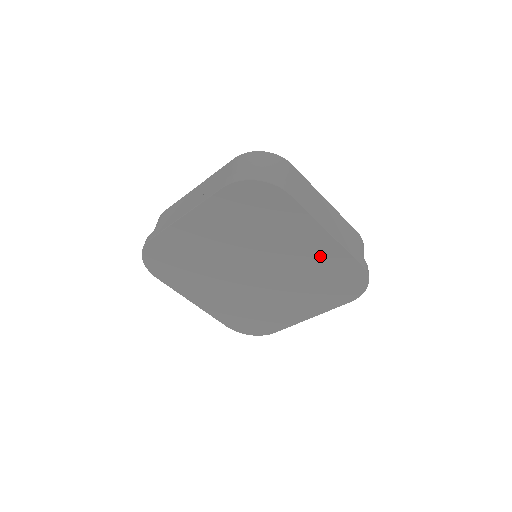
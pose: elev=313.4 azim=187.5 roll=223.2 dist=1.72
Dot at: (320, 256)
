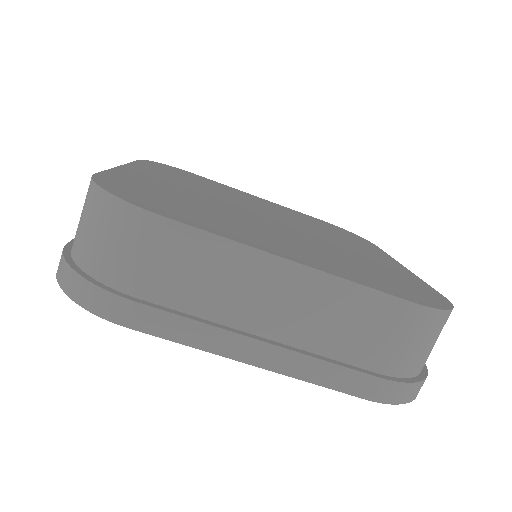
Dot at: occluded
